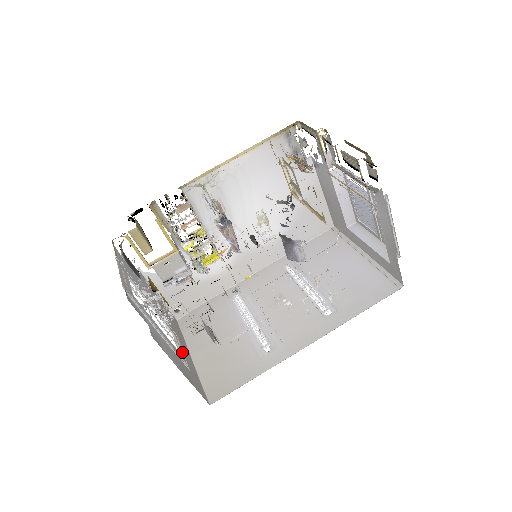
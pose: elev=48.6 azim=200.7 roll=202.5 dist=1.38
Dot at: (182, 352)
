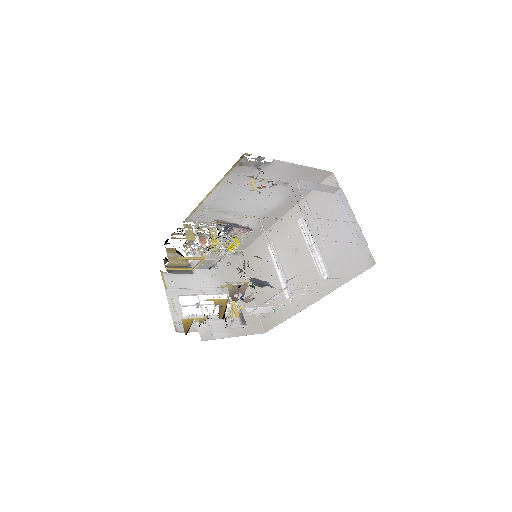
Dot at: (239, 304)
